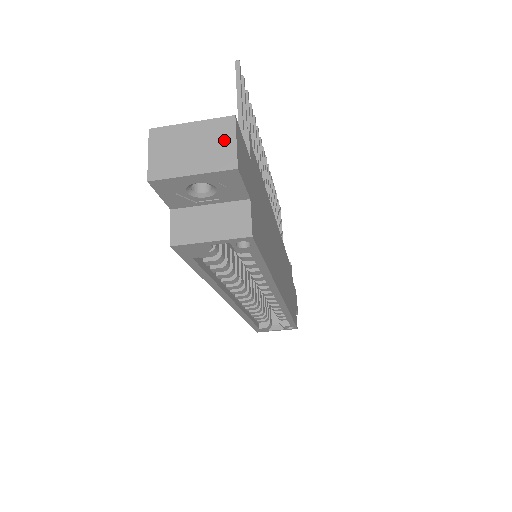
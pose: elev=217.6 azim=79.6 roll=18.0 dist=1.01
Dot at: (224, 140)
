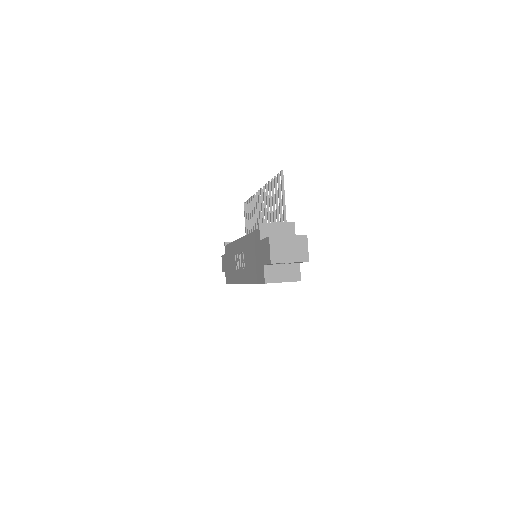
Dot at: (303, 247)
